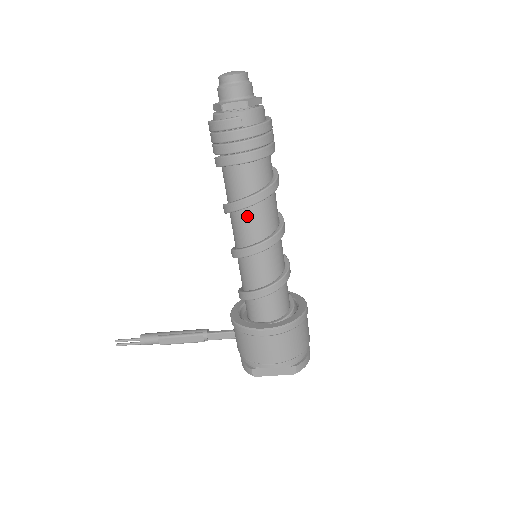
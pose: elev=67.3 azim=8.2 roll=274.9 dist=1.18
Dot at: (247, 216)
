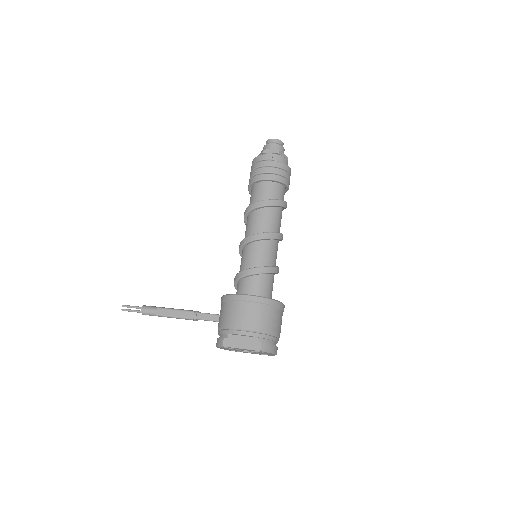
Dot at: (259, 215)
